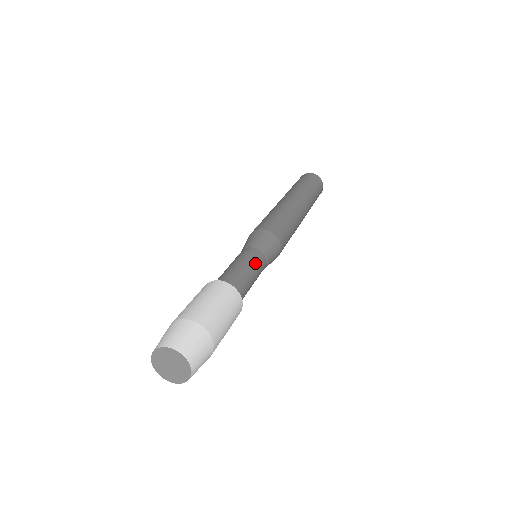
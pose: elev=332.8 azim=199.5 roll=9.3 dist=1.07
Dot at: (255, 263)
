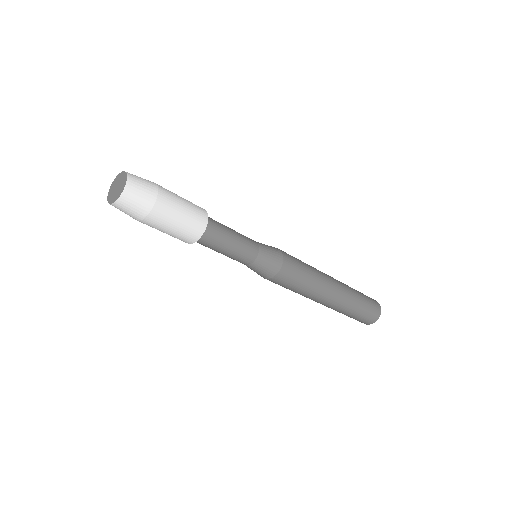
Dot at: (245, 238)
